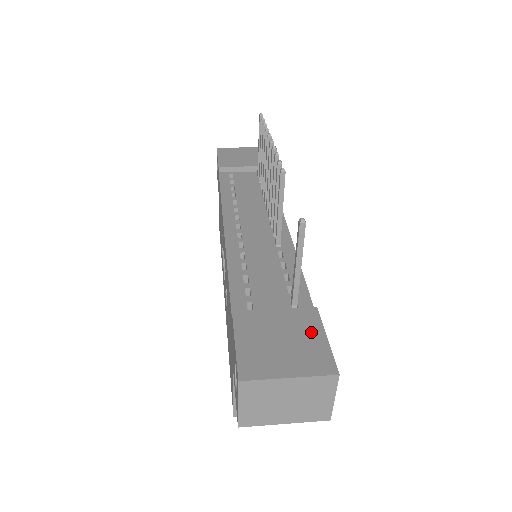
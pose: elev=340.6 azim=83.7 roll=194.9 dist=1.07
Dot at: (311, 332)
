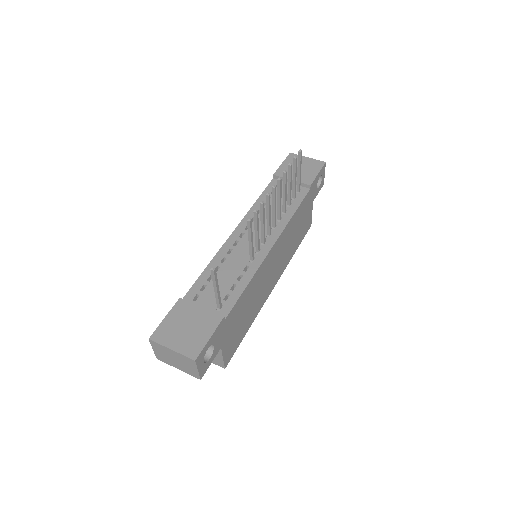
Dot at: (206, 330)
